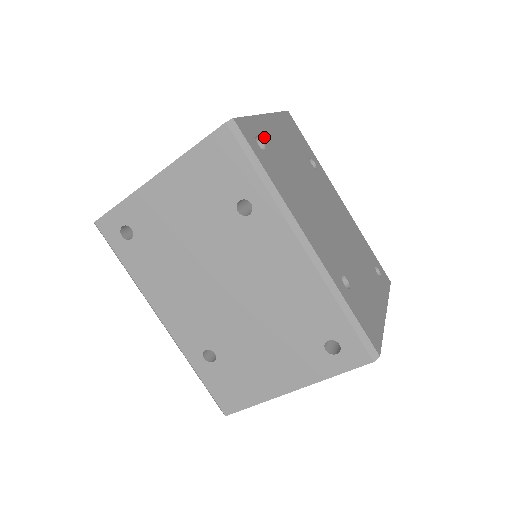
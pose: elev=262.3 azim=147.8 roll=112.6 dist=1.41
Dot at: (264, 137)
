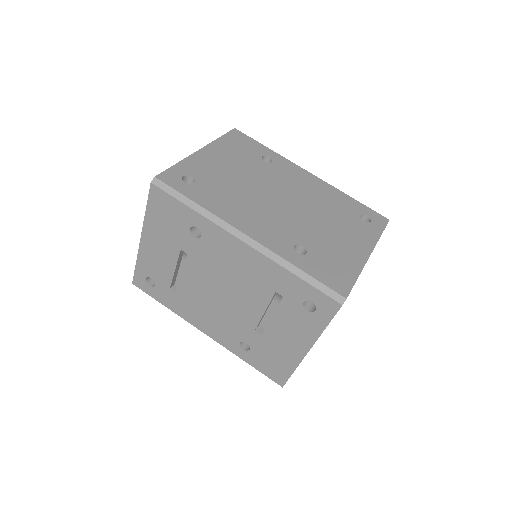
Dot at: occluded
